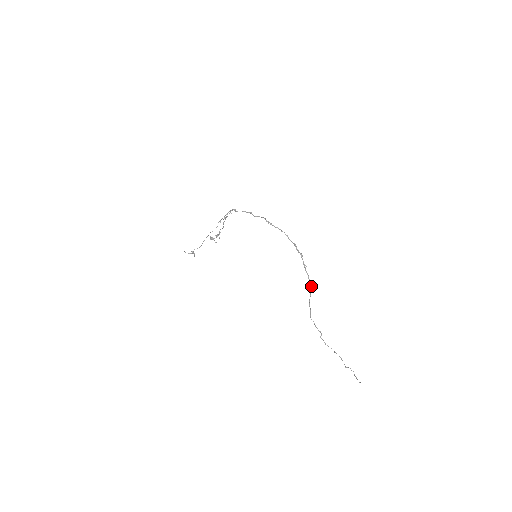
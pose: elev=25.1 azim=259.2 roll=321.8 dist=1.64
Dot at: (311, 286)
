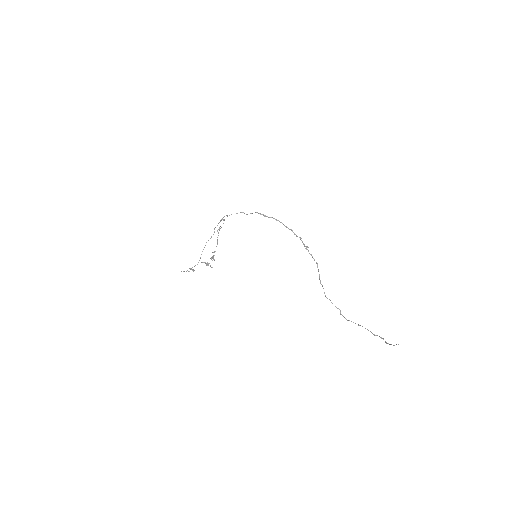
Dot at: (317, 266)
